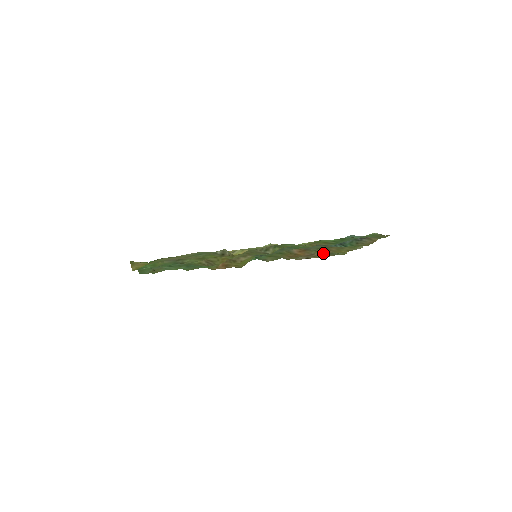
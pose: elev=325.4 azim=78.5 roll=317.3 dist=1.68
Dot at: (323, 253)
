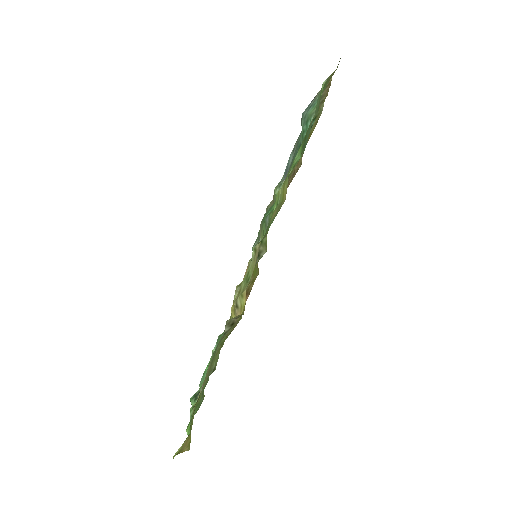
Dot at: (300, 158)
